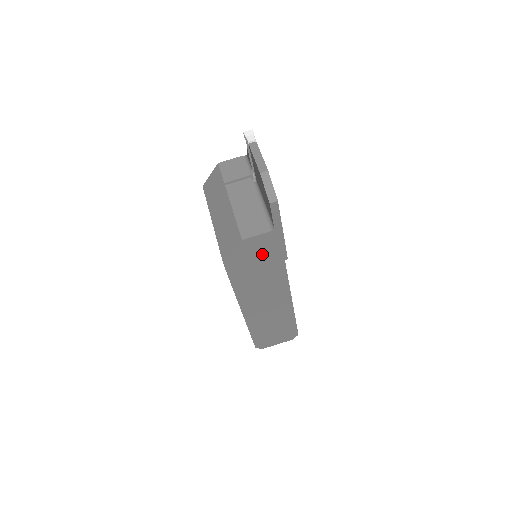
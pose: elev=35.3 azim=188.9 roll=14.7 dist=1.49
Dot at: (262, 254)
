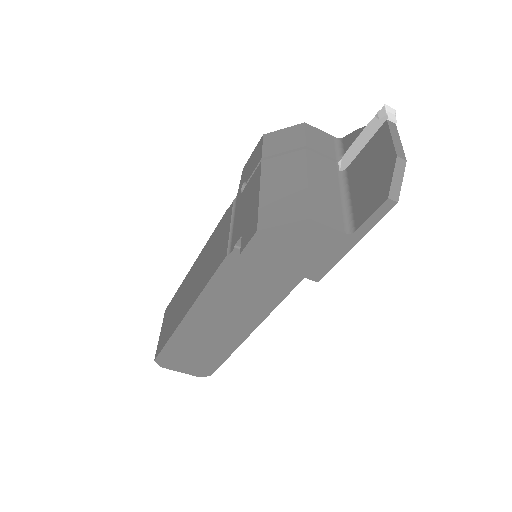
Dot at: (304, 254)
